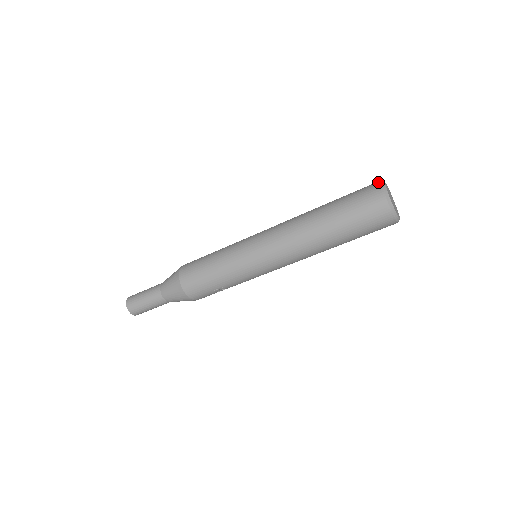
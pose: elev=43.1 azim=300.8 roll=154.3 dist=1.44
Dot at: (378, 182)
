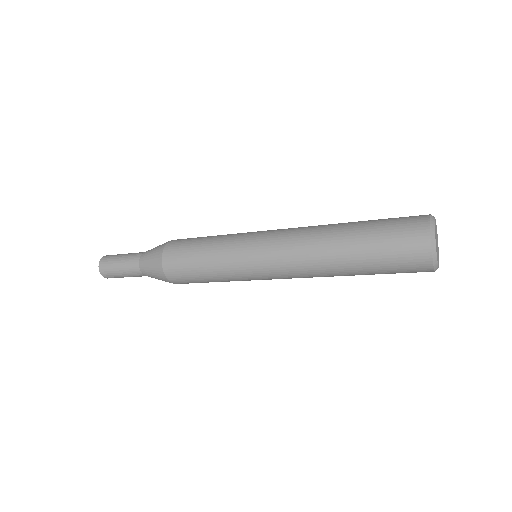
Dot at: (429, 257)
